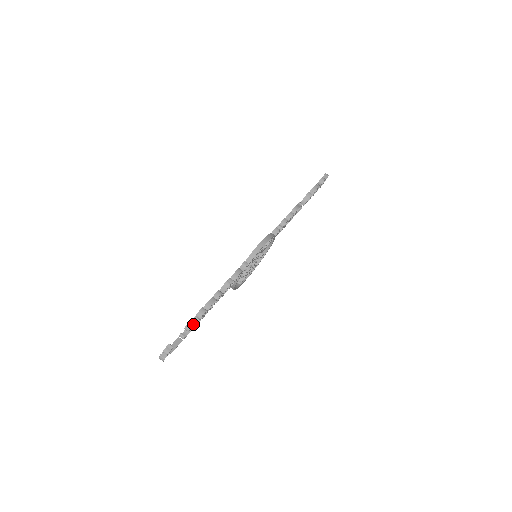
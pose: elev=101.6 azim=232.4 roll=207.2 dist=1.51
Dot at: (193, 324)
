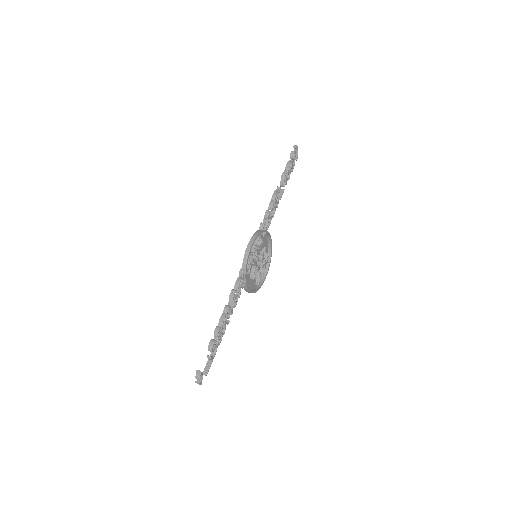
Dot at: (212, 344)
